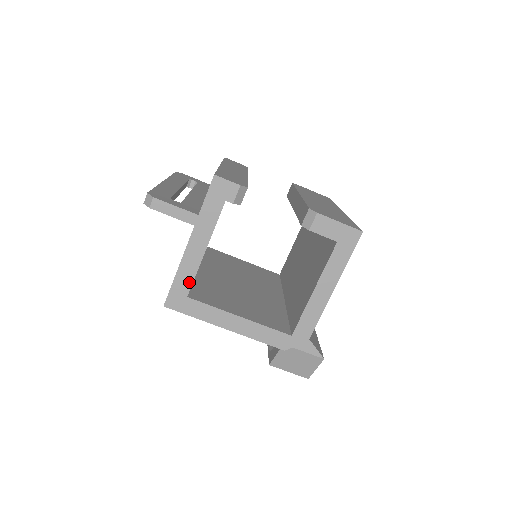
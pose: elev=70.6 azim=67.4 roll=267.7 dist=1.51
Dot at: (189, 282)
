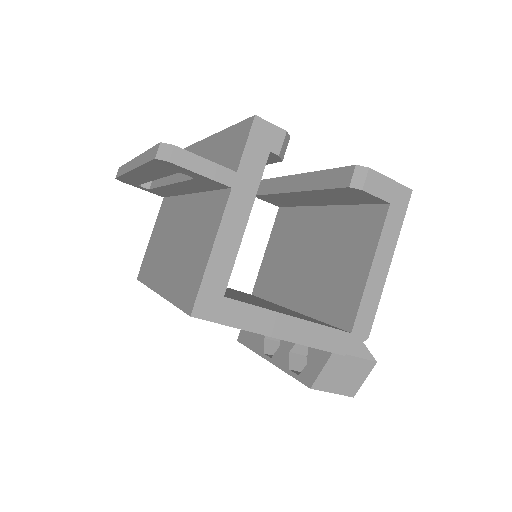
Dot at: (226, 273)
